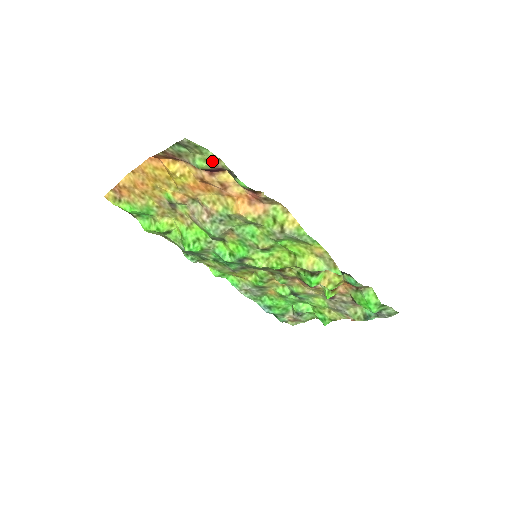
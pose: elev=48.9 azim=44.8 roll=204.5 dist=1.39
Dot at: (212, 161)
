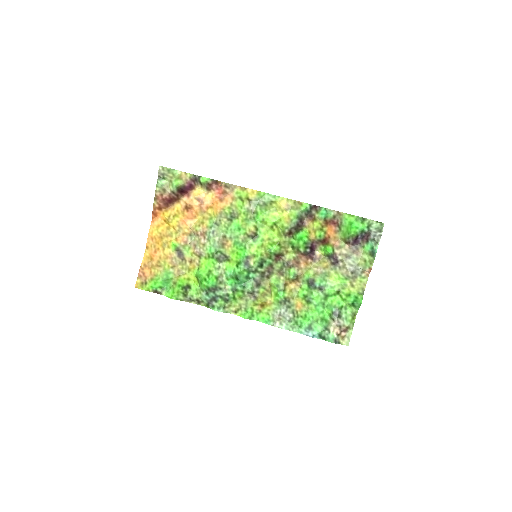
Dot at: (182, 177)
